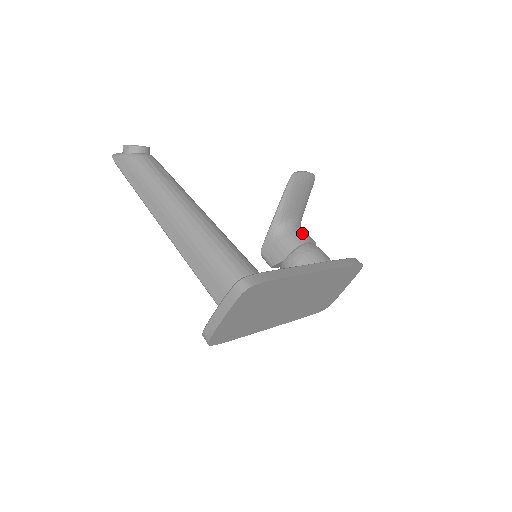
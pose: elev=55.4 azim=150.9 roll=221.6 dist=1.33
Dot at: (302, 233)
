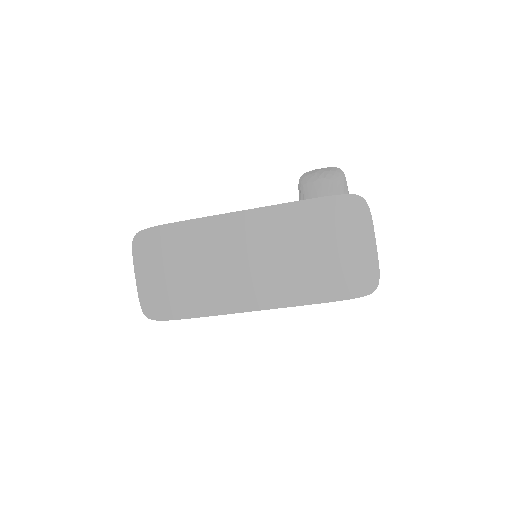
Dot at: occluded
